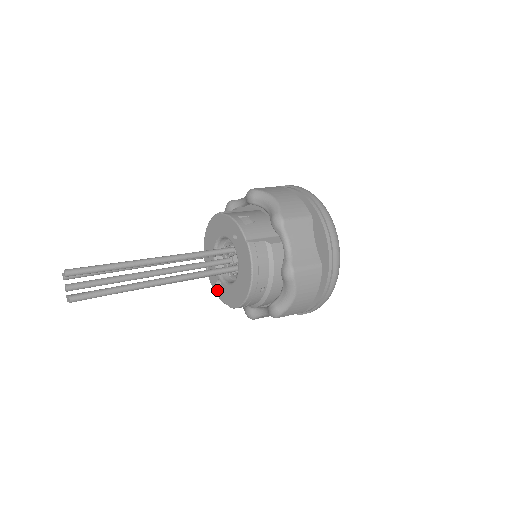
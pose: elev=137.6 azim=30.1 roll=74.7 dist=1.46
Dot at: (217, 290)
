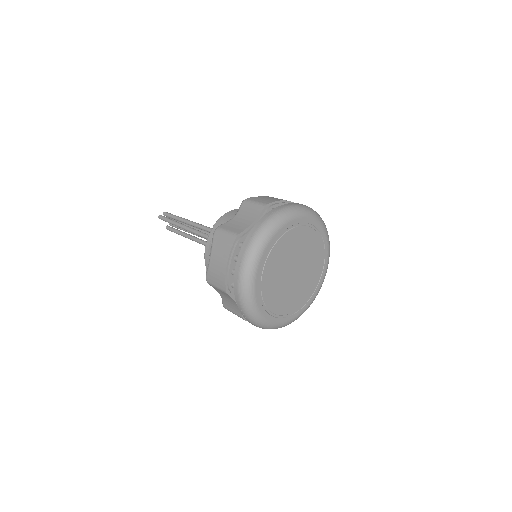
Dot at: occluded
